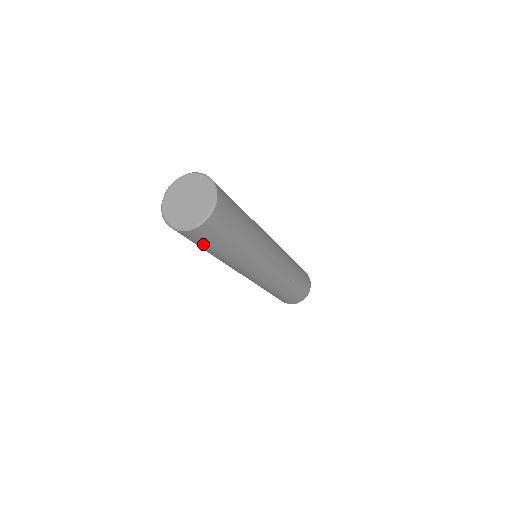
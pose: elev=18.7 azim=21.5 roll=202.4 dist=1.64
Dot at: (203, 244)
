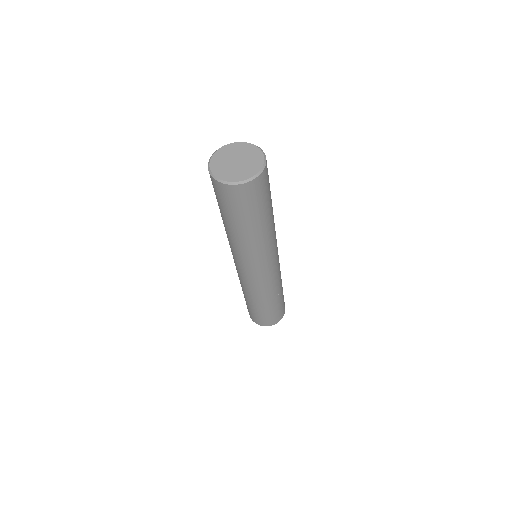
Dot at: (233, 209)
